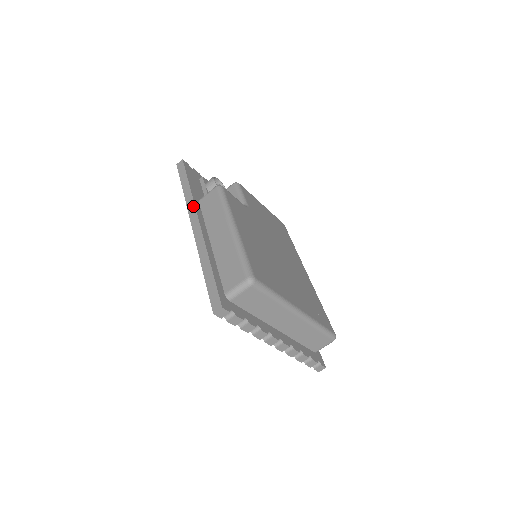
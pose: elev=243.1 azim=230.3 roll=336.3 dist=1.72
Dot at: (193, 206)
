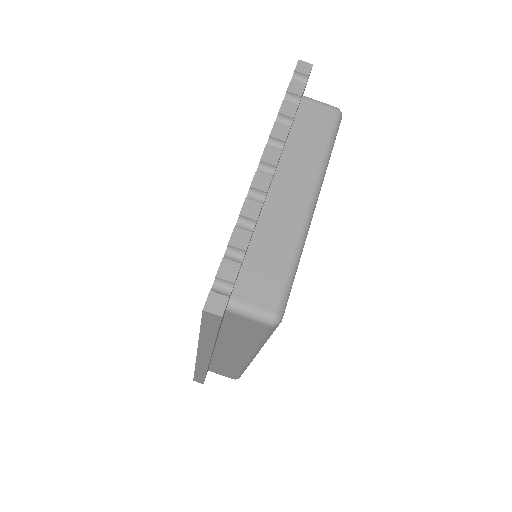
Dot at: occluded
